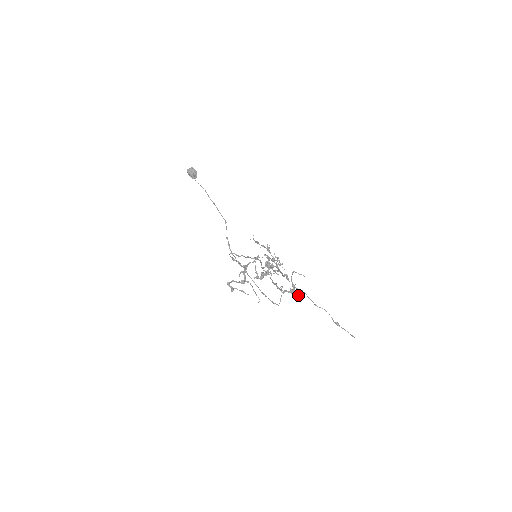
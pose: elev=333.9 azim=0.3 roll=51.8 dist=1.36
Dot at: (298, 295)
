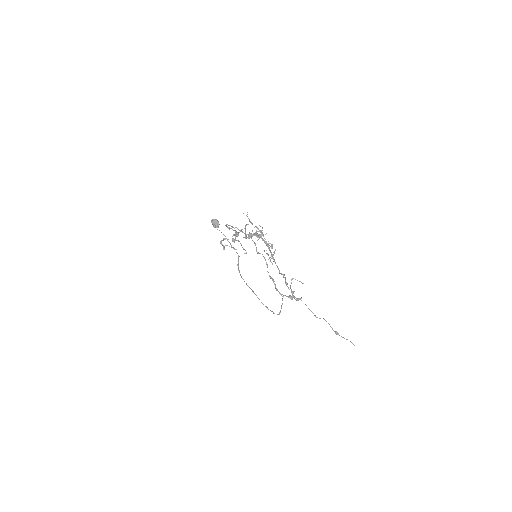
Dot at: (296, 299)
